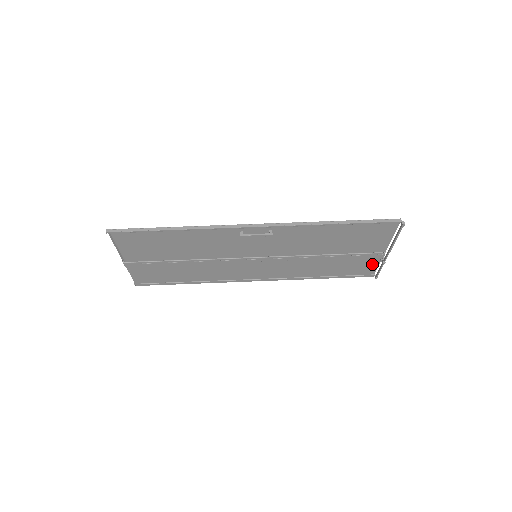
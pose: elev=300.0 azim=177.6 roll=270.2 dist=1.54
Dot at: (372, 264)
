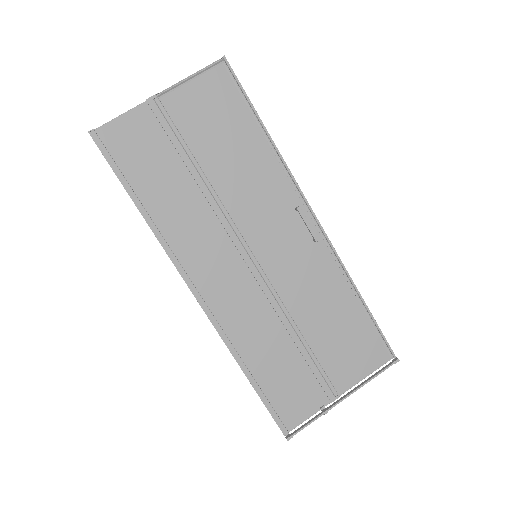
Dot at: (308, 407)
